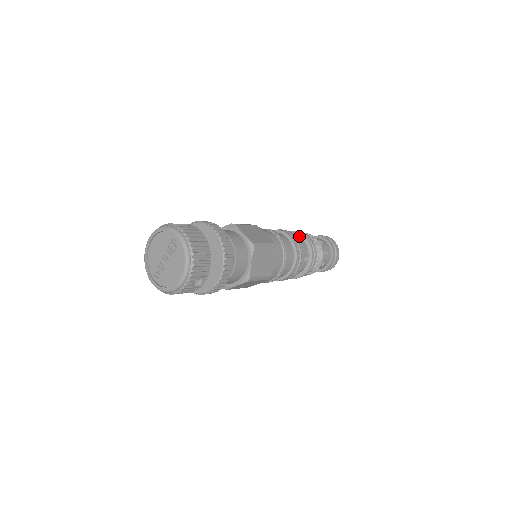
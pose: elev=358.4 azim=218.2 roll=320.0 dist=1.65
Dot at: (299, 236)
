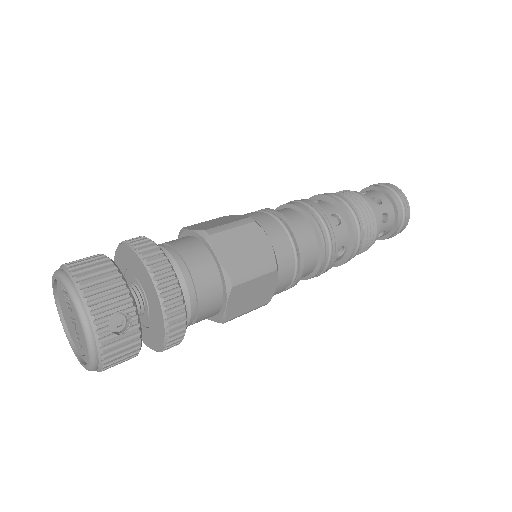
Dot at: (315, 201)
